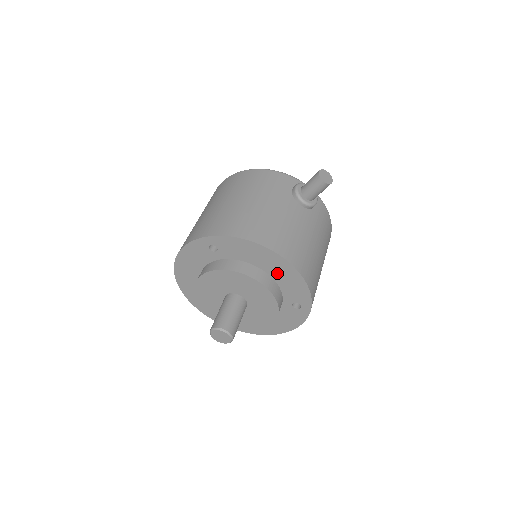
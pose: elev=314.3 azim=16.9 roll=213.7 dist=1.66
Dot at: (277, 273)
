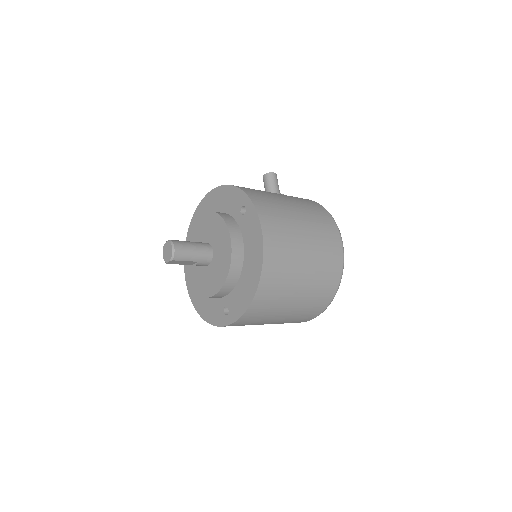
Dot at: (218, 206)
